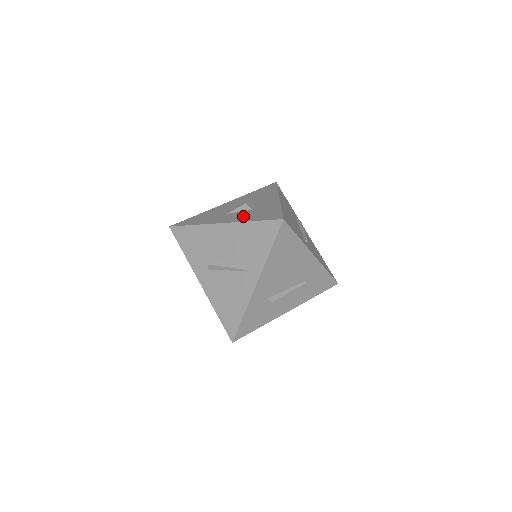
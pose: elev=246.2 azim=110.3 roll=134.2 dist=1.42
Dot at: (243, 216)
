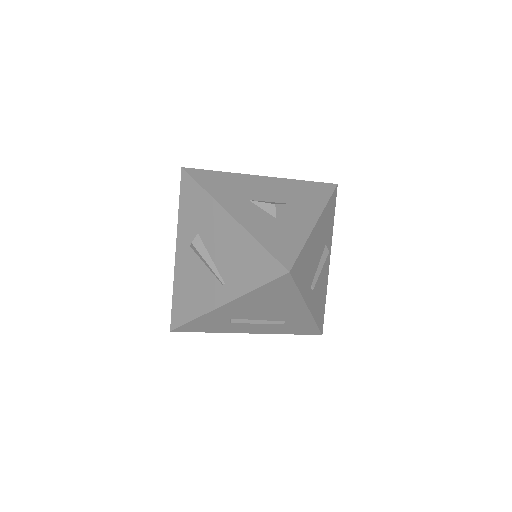
Dot at: (258, 222)
